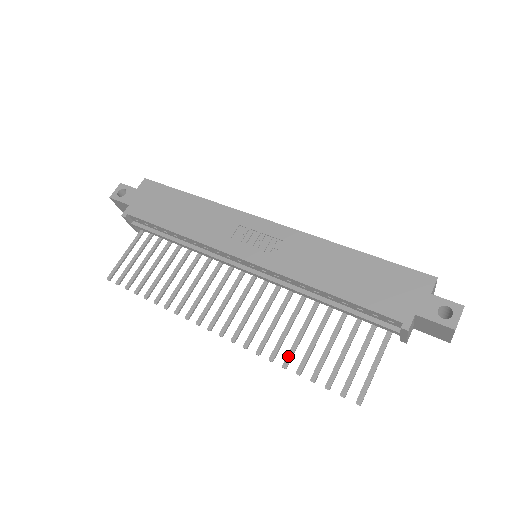
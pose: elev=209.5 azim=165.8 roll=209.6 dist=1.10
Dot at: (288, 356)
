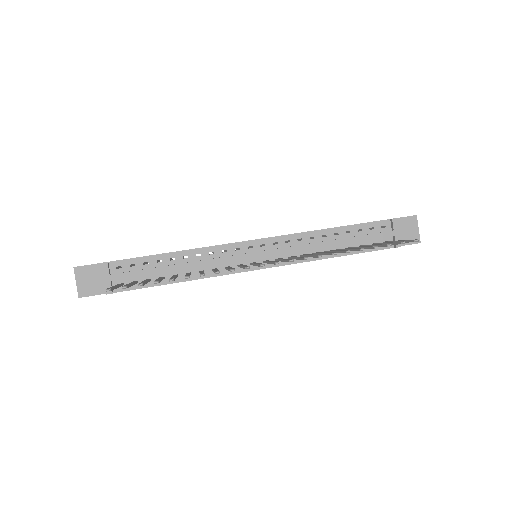
Dot at: (343, 250)
